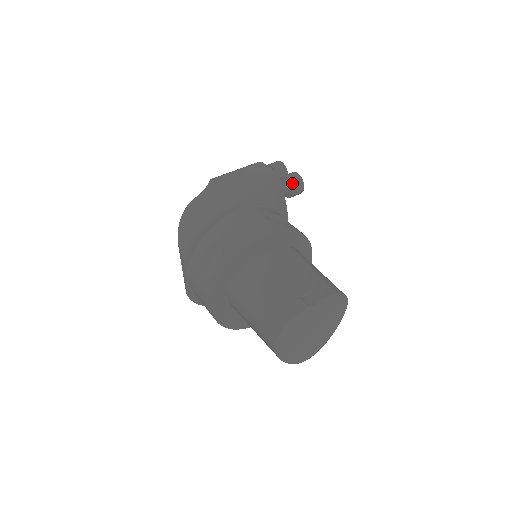
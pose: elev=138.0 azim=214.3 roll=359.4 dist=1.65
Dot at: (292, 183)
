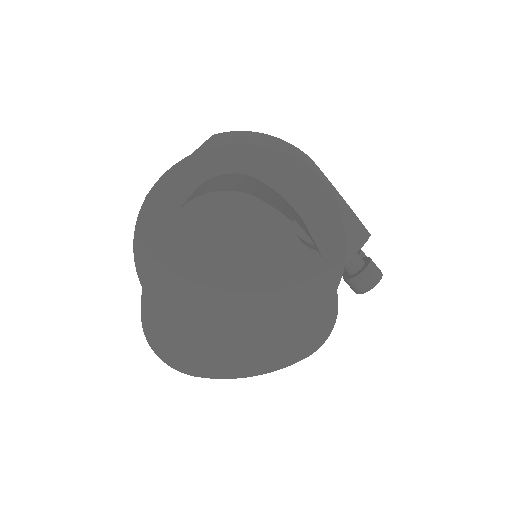
Dot at: (370, 264)
